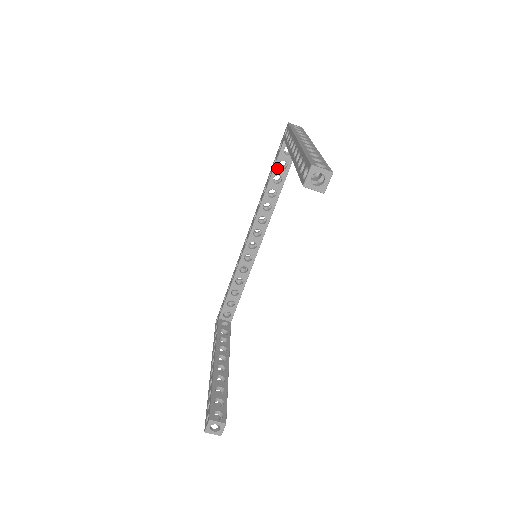
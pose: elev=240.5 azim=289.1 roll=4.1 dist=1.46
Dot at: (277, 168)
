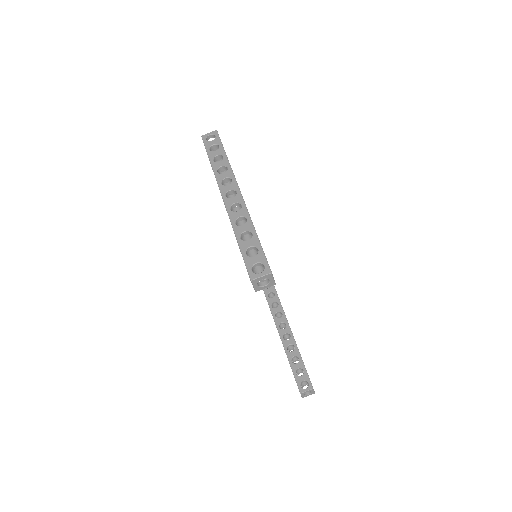
Dot at: occluded
